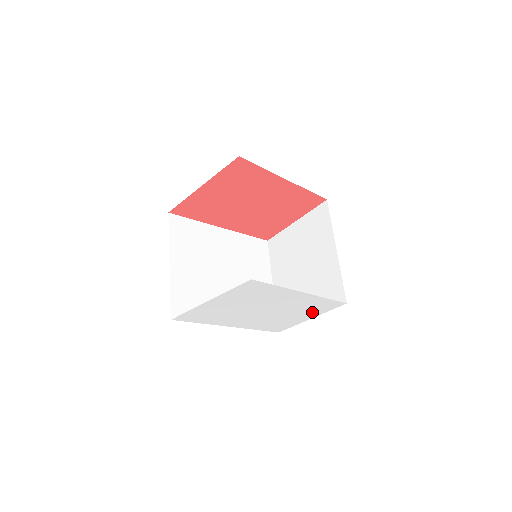
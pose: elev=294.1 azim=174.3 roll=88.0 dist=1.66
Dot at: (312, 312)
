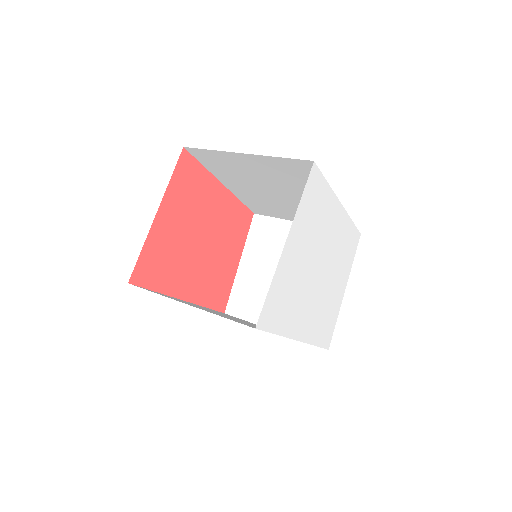
Dot at: (345, 267)
